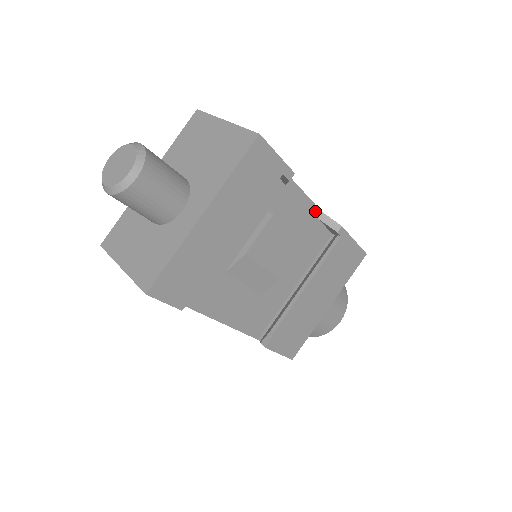
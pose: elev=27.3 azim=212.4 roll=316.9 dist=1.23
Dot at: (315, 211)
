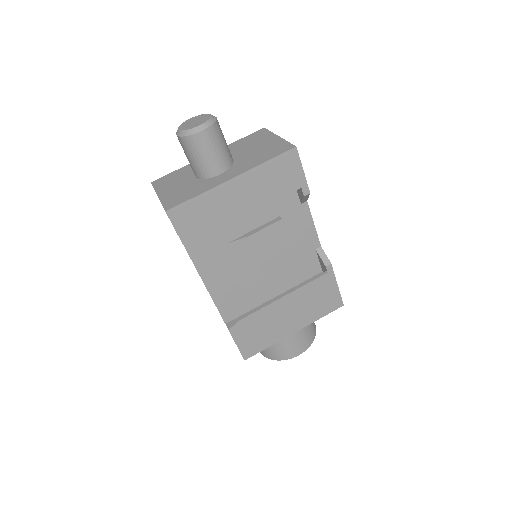
Dot at: (316, 241)
